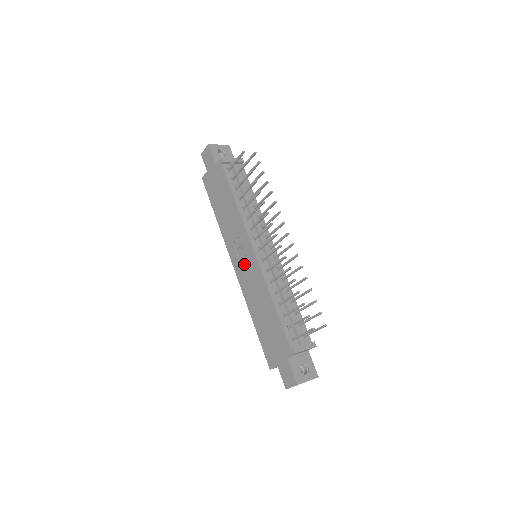
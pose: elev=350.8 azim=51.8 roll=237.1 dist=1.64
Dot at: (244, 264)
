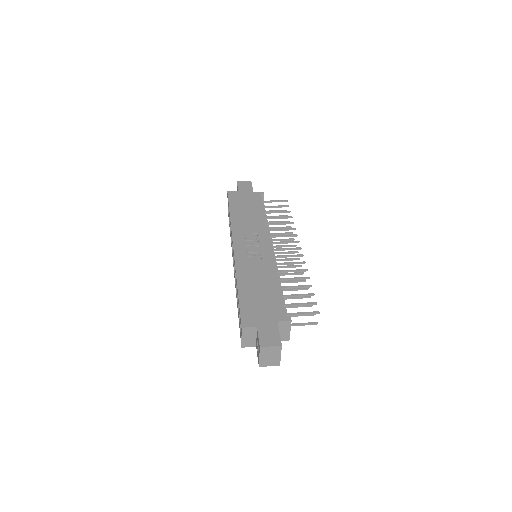
Dot at: (251, 249)
